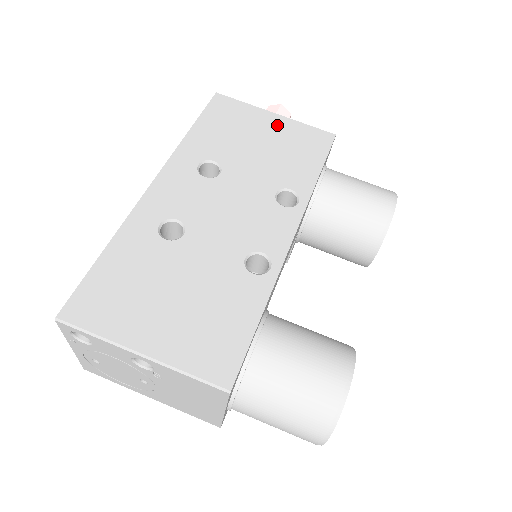
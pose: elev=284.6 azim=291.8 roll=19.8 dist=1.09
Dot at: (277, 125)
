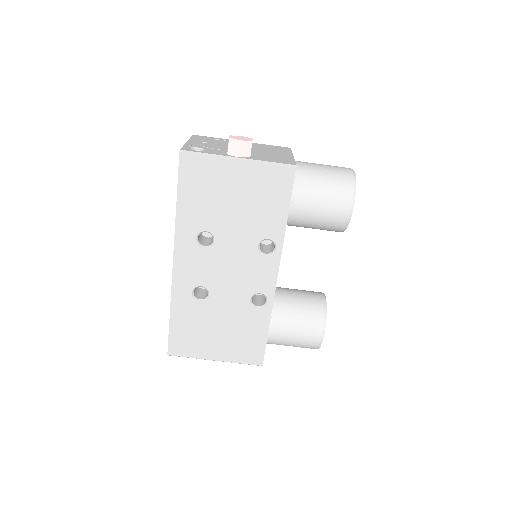
Dot at: (243, 174)
